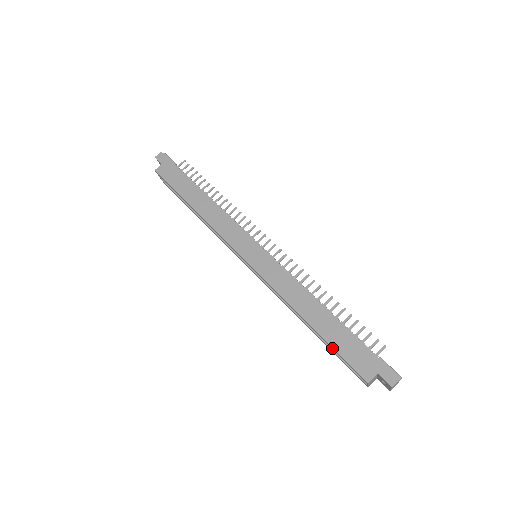
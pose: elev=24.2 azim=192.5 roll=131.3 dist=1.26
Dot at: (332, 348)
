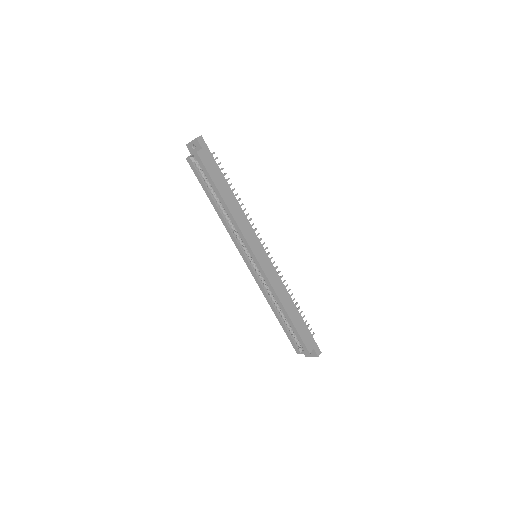
Dot at: (295, 331)
